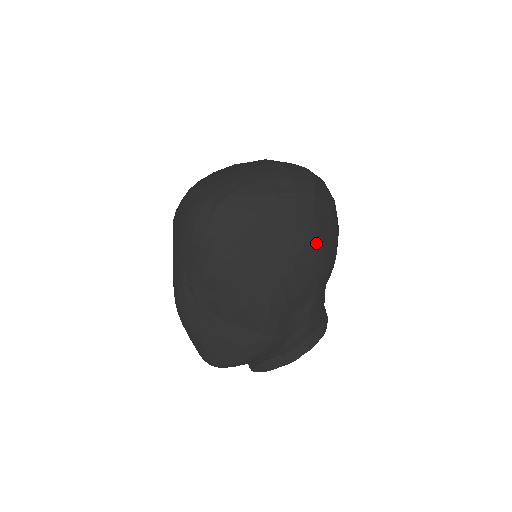
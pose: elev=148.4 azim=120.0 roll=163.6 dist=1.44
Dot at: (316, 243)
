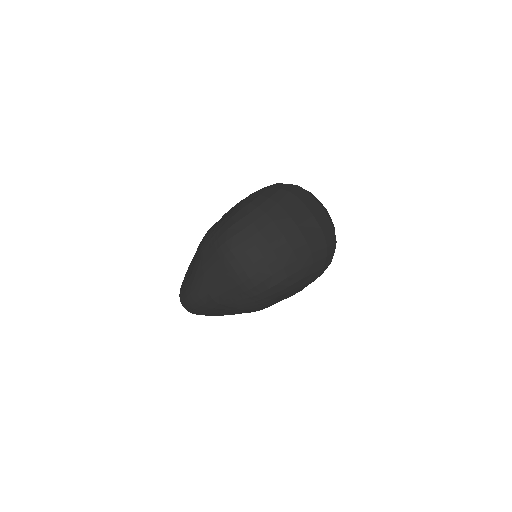
Dot at: occluded
